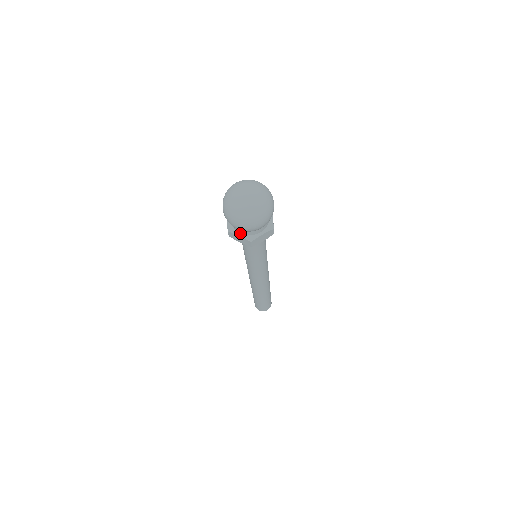
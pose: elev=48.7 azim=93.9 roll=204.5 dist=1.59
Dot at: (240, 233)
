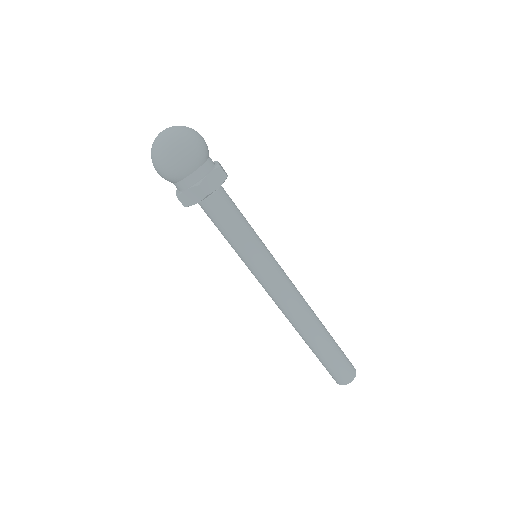
Dot at: (187, 188)
